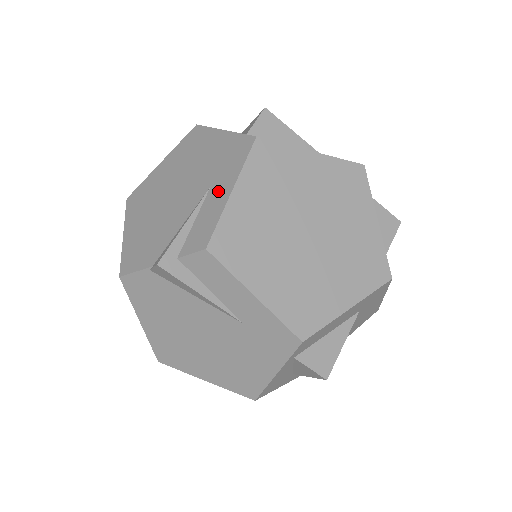
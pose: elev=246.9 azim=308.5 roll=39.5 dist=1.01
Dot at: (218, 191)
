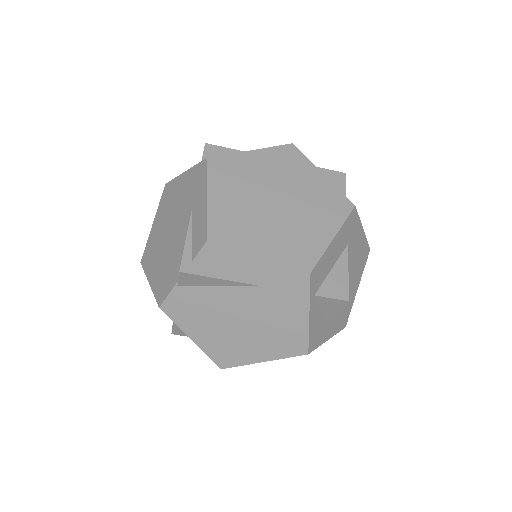
Dot at: (198, 205)
